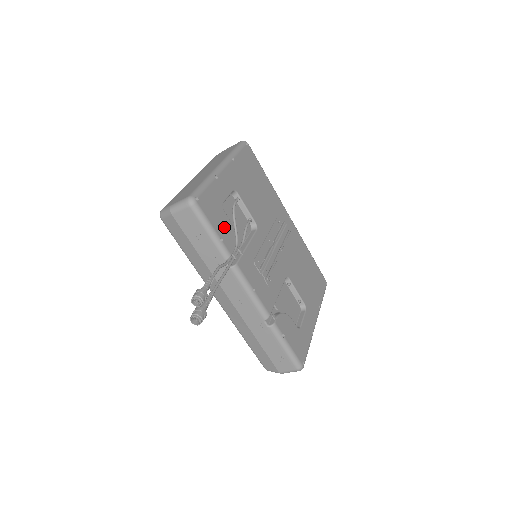
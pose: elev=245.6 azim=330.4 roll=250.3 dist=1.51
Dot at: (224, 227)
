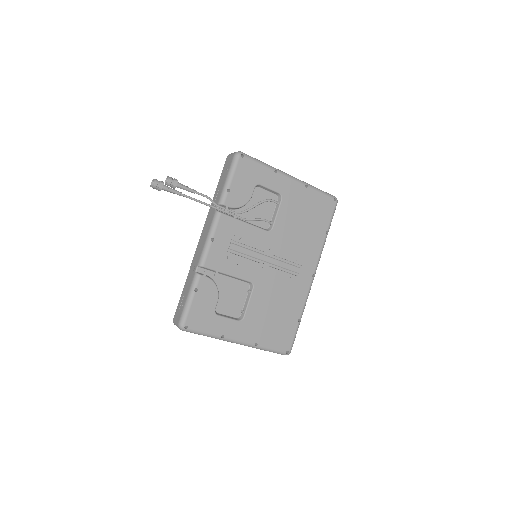
Dot at: (241, 191)
